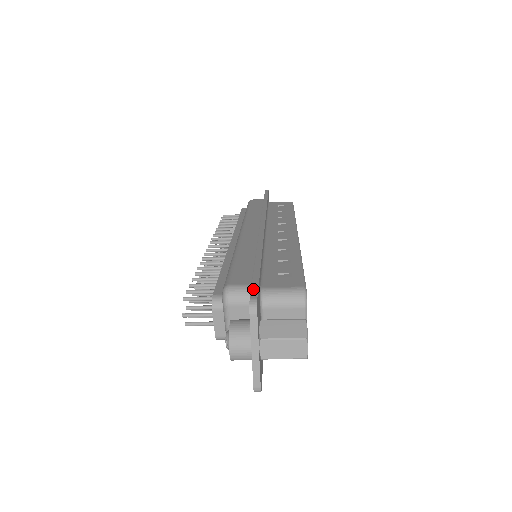
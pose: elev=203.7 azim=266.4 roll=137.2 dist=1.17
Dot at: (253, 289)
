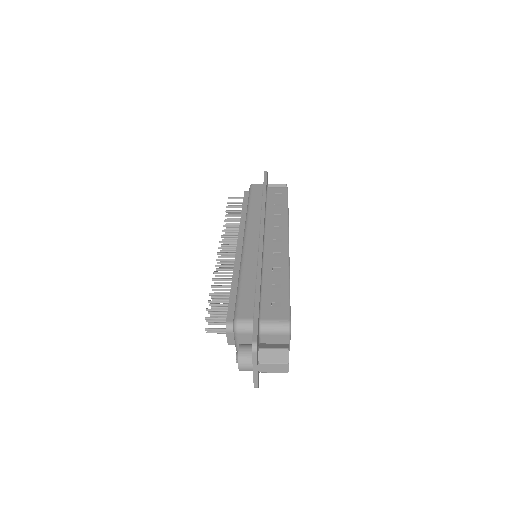
Dot at: (254, 330)
